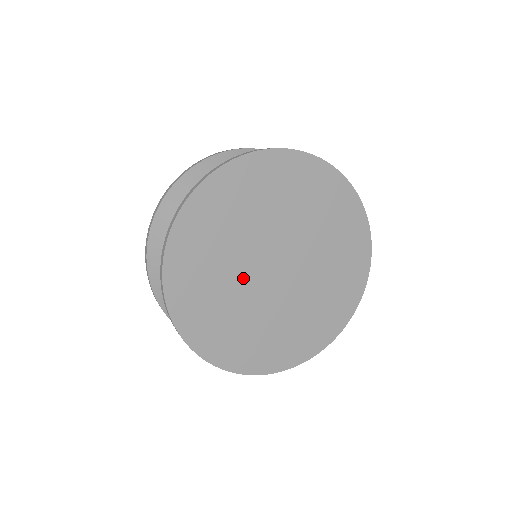
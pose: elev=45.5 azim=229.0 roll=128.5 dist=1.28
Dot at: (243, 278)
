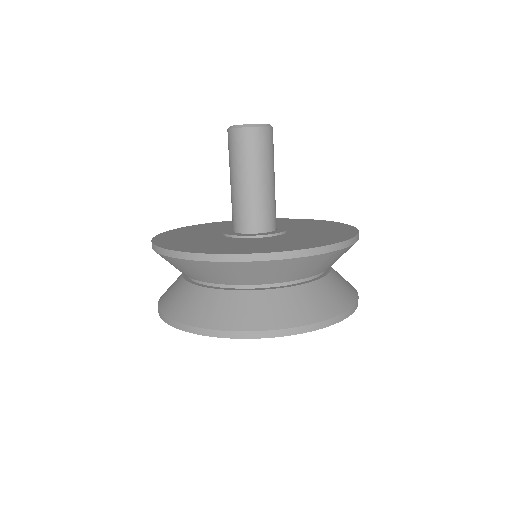
Dot at: occluded
